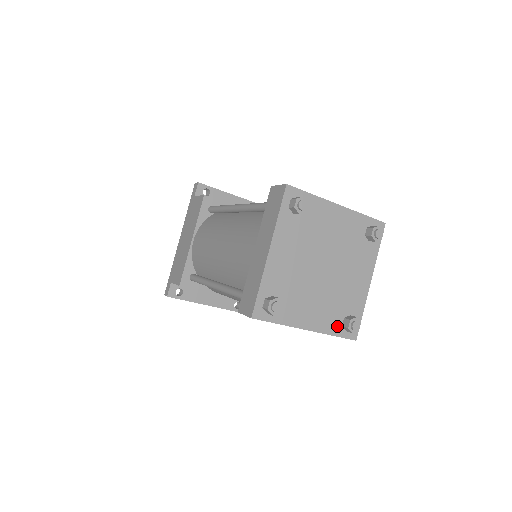
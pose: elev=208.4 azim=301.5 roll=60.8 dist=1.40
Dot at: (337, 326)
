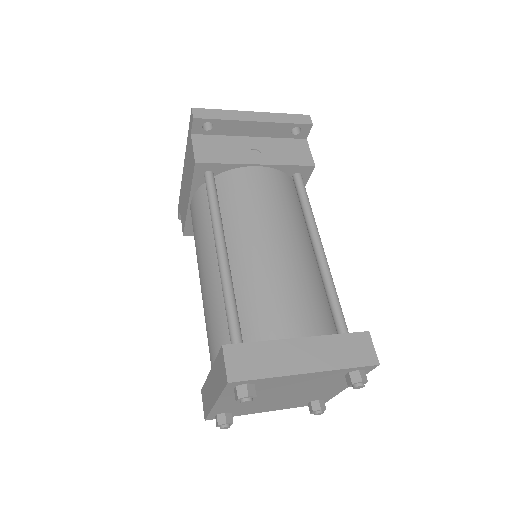
Dot at: (302, 404)
